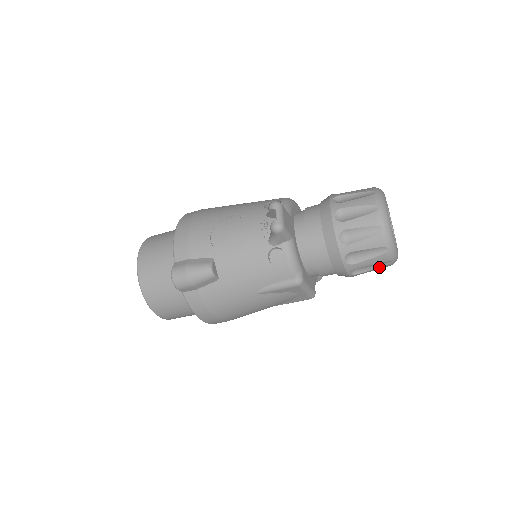
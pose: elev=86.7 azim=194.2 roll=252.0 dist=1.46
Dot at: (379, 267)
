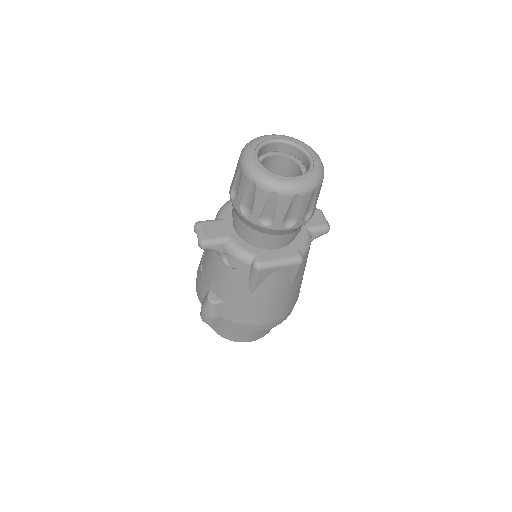
Dot at: (299, 204)
